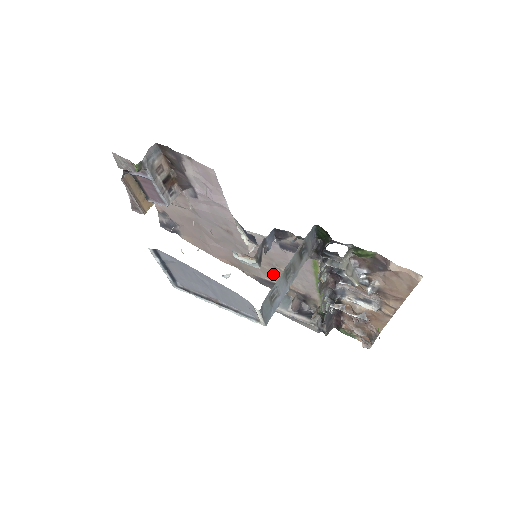
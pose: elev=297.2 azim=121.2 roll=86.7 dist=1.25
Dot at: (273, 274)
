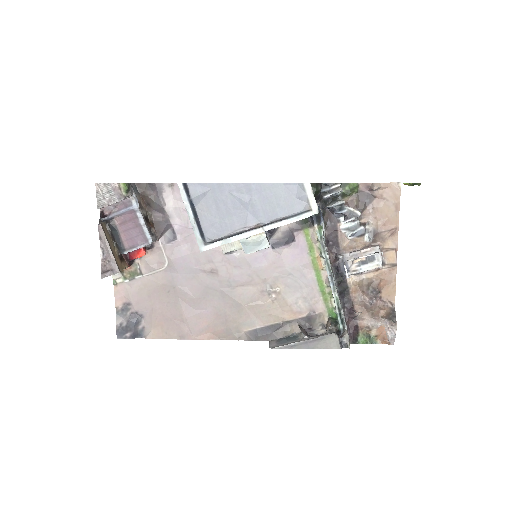
Dot at: (268, 309)
